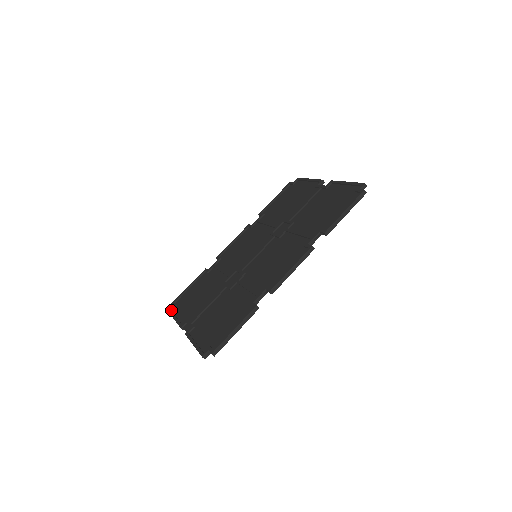
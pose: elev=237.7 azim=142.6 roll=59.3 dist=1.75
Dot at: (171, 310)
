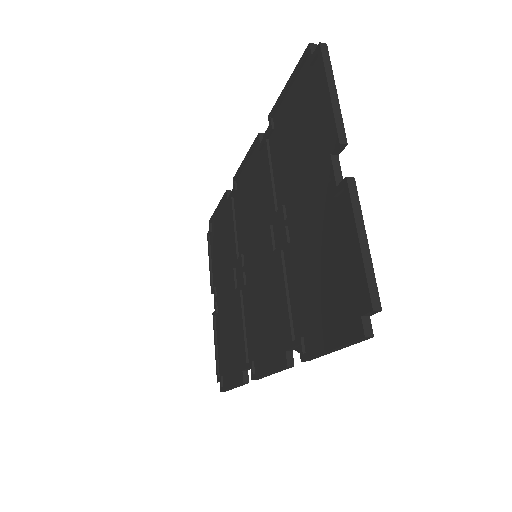
Dot at: (209, 235)
